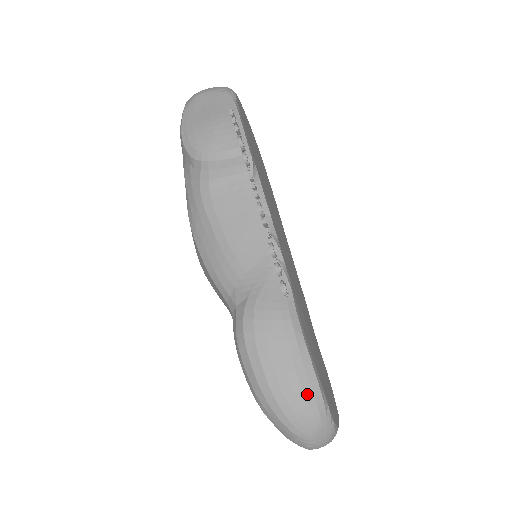
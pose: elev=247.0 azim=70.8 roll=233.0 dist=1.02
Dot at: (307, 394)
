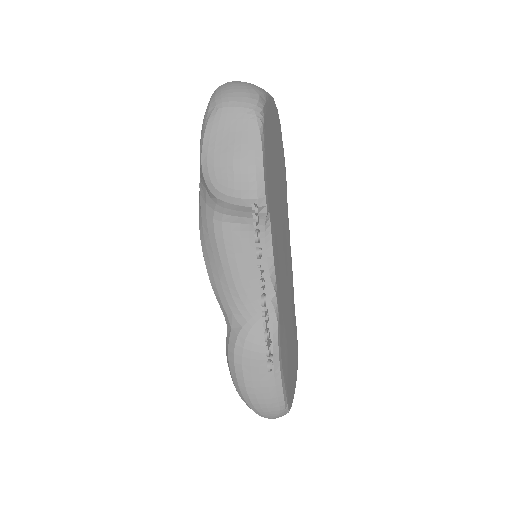
Dot at: (274, 401)
